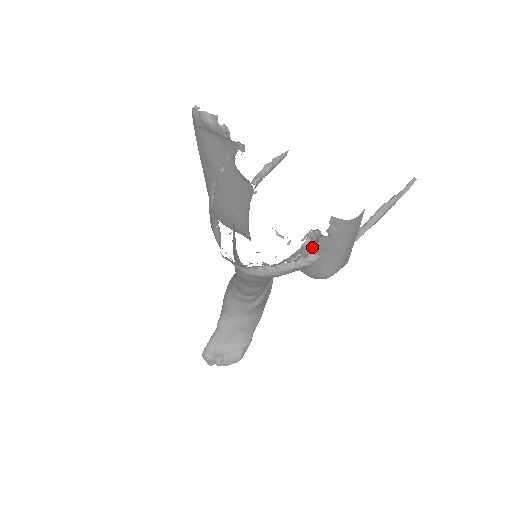
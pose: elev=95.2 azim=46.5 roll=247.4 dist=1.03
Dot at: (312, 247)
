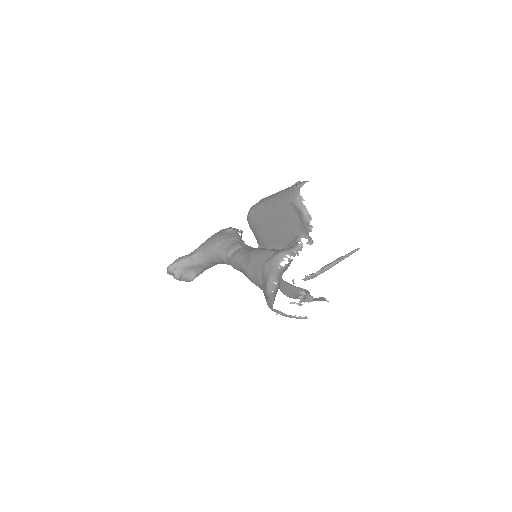
Dot at: (298, 290)
